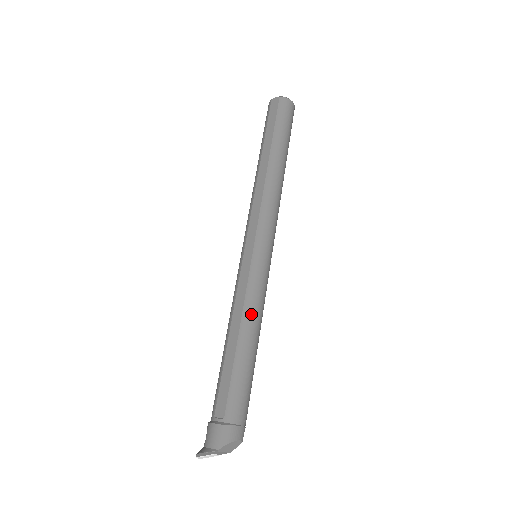
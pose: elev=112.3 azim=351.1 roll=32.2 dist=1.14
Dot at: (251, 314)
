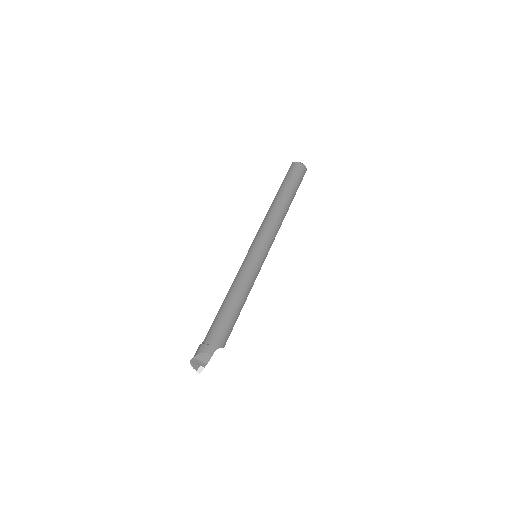
Dot at: (235, 285)
